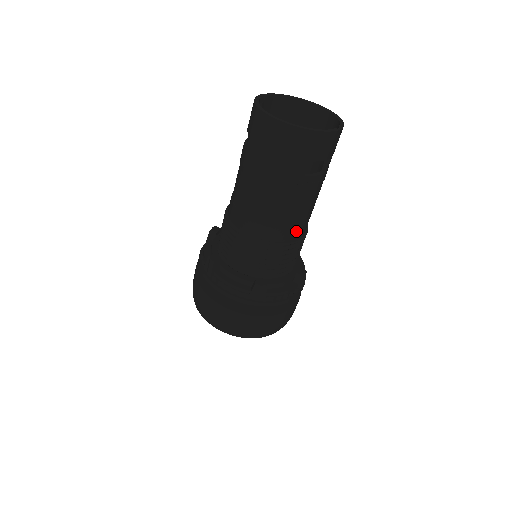
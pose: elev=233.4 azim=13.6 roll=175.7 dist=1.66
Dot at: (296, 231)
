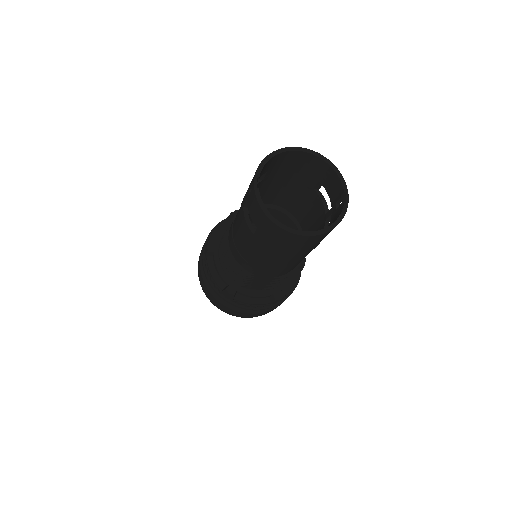
Dot at: occluded
